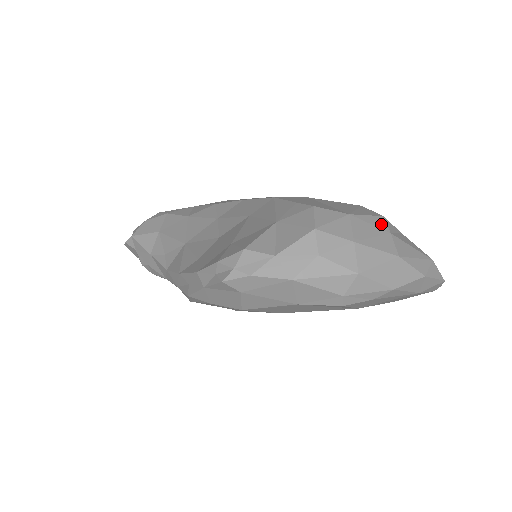
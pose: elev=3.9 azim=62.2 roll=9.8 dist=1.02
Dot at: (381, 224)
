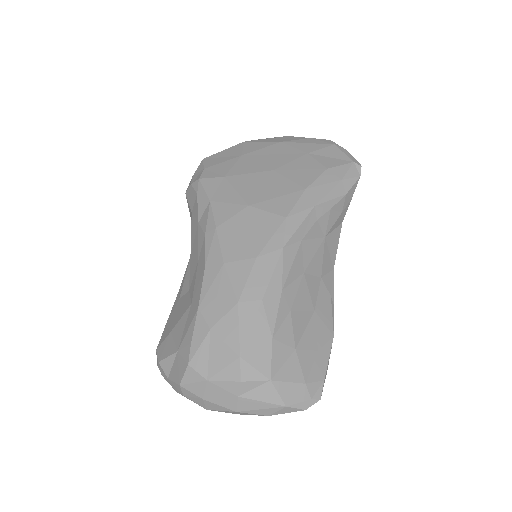
Dot at: (233, 389)
